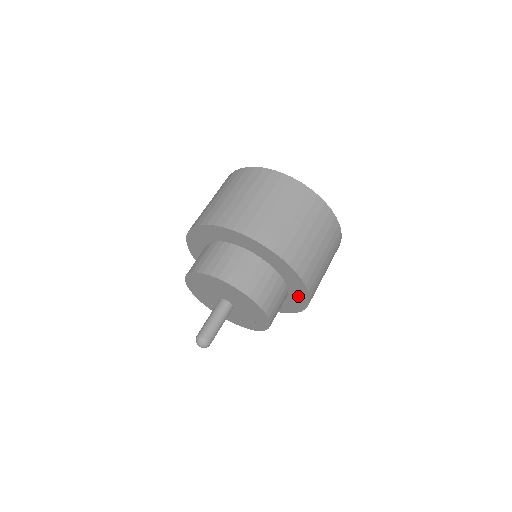
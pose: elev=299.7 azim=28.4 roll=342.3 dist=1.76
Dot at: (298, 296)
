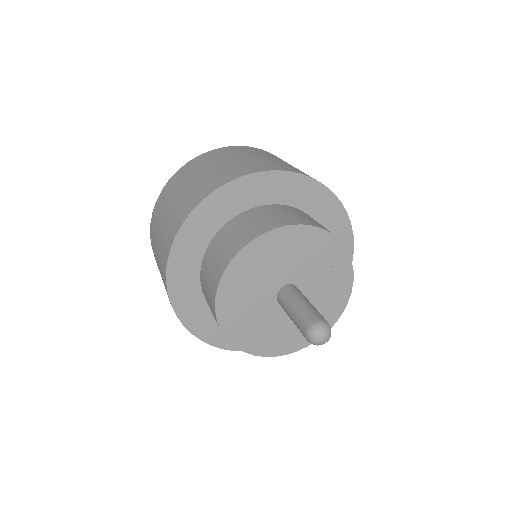
Dot at: occluded
